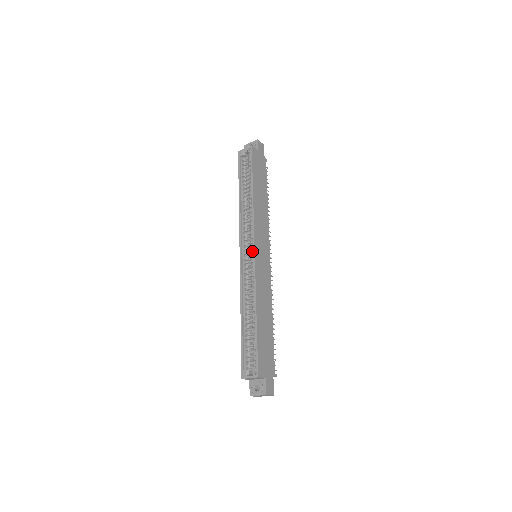
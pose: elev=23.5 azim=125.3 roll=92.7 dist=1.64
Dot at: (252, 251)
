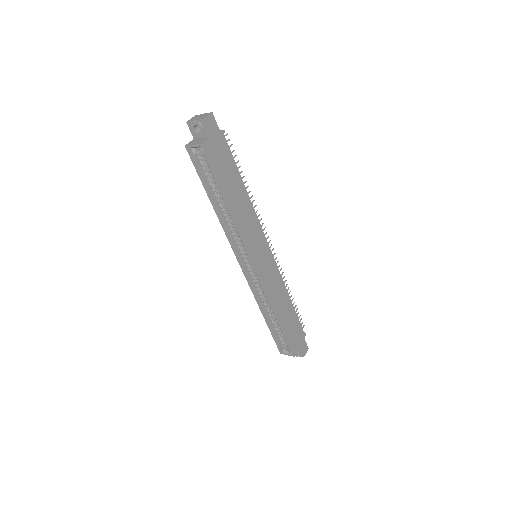
Dot at: (253, 266)
